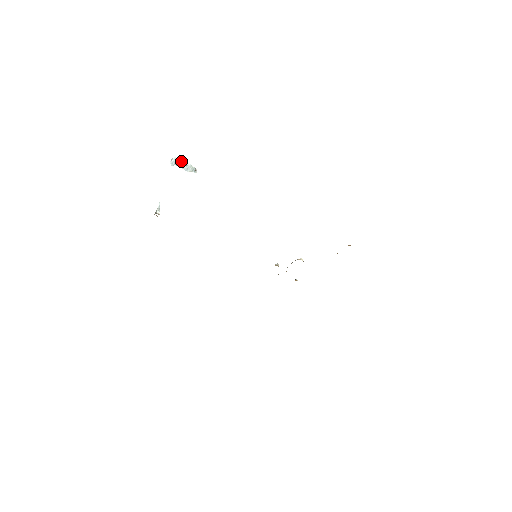
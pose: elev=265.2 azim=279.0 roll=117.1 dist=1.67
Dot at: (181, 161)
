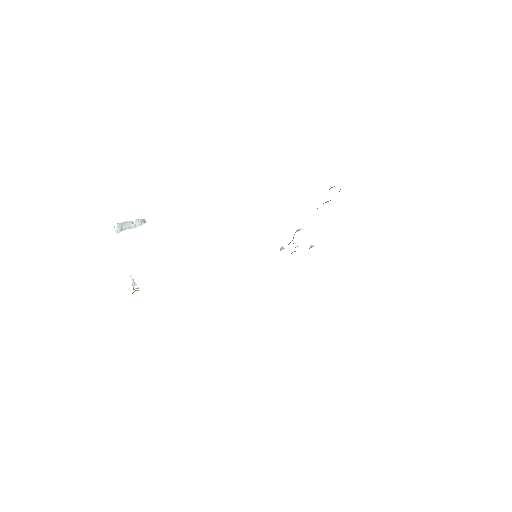
Dot at: (124, 223)
